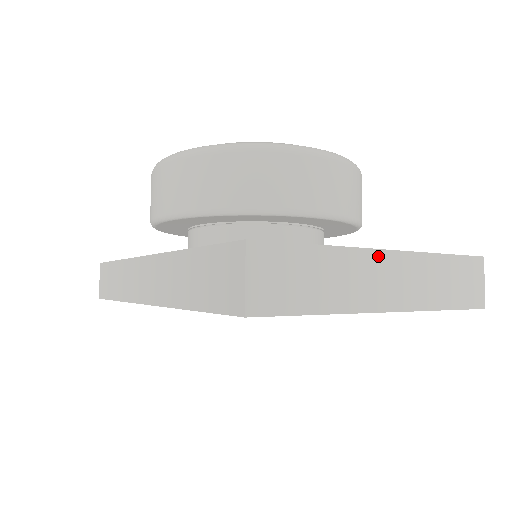
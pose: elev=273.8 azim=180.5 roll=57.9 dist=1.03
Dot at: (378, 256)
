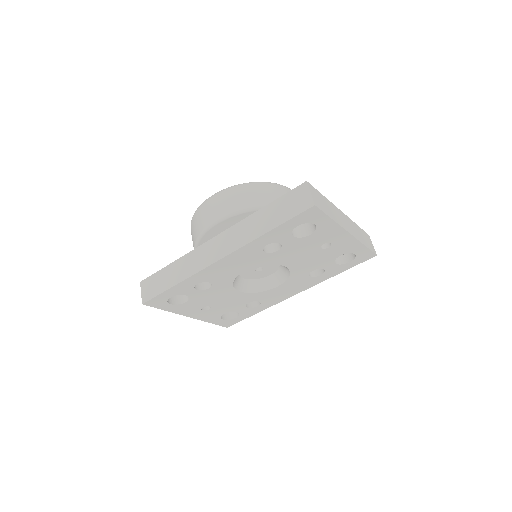
Dot at: (340, 211)
